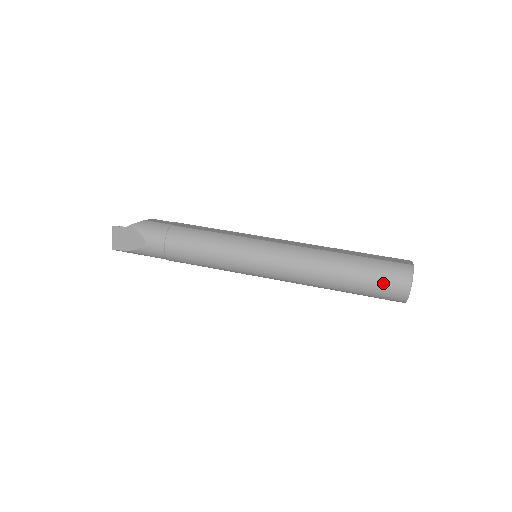
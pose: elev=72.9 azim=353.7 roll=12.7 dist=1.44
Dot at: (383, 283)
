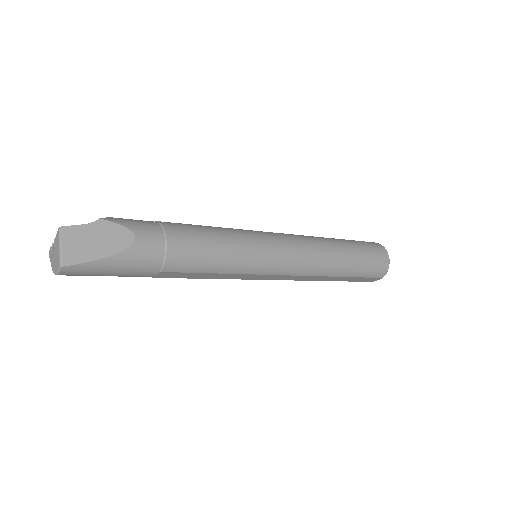
Dot at: (372, 253)
